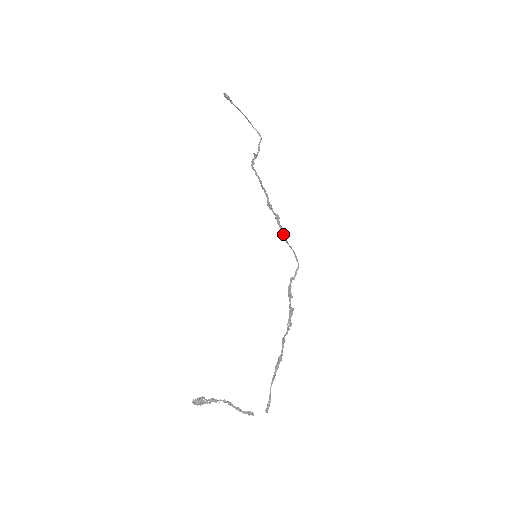
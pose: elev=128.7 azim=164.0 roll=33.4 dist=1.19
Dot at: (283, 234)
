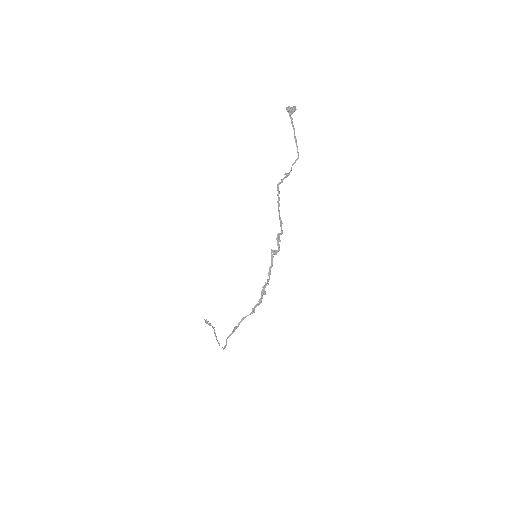
Dot at: (278, 248)
